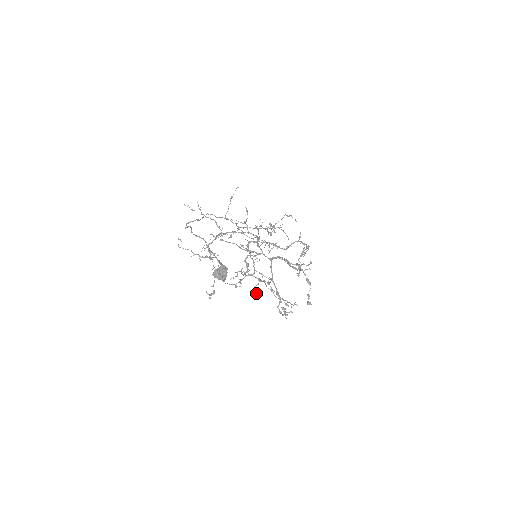
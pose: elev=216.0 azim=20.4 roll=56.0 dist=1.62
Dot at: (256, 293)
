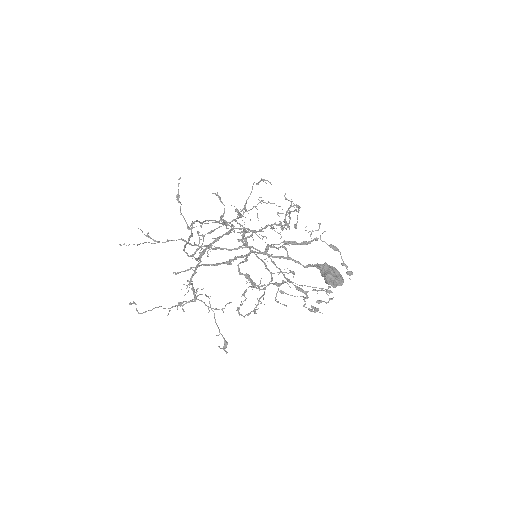
Dot at: (282, 304)
